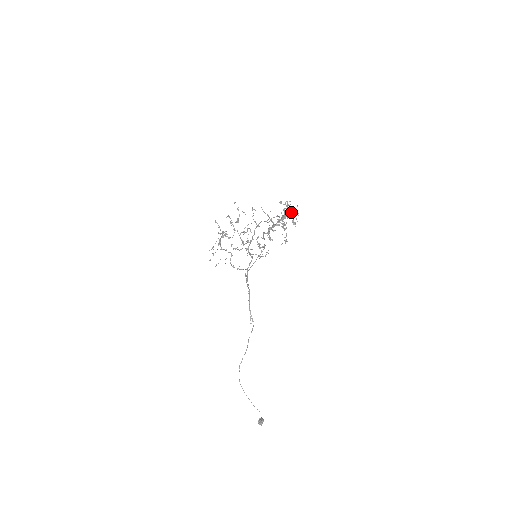
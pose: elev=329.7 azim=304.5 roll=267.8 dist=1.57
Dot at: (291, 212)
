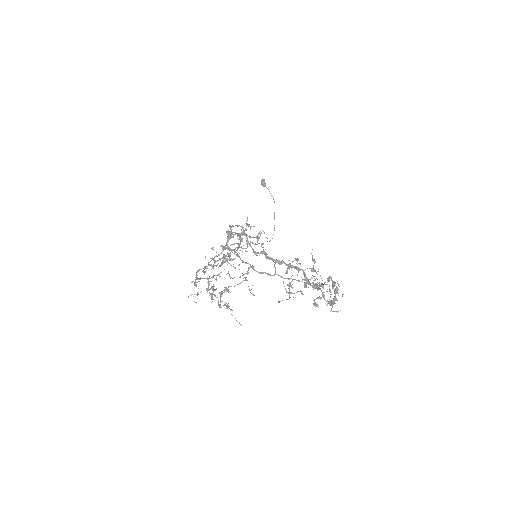
Dot at: occluded
